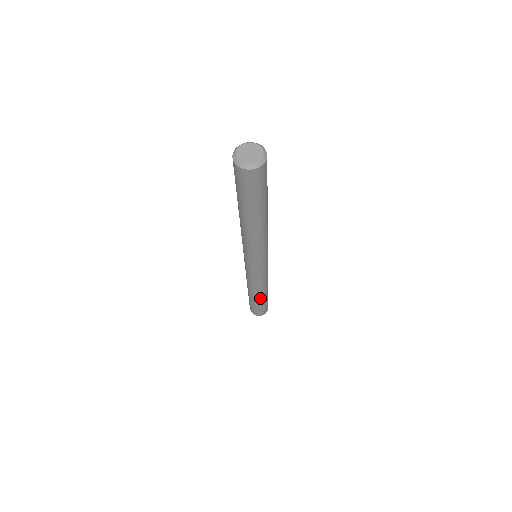
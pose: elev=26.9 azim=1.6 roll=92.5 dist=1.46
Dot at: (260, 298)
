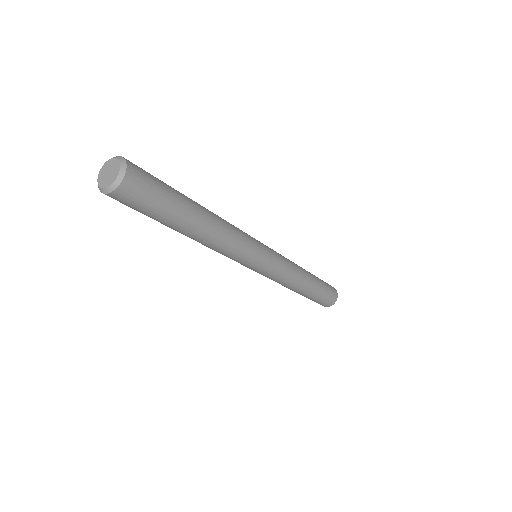
Dot at: occluded
